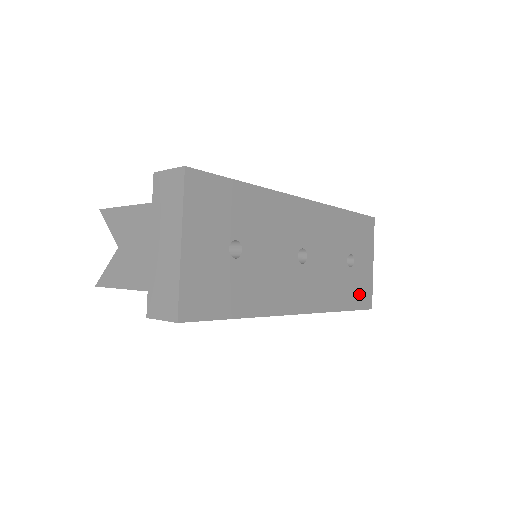
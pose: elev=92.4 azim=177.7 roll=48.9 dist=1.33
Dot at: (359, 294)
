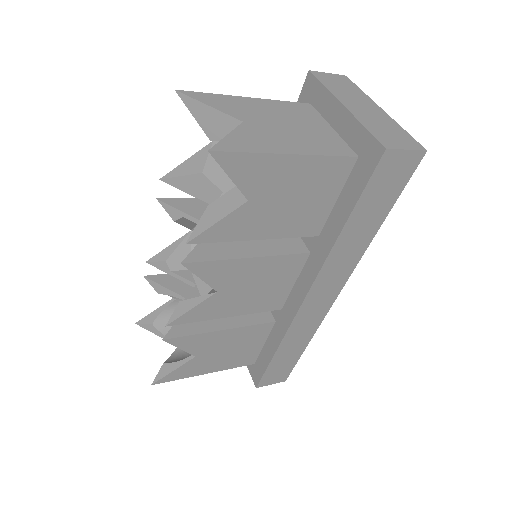
Dot at: occluded
